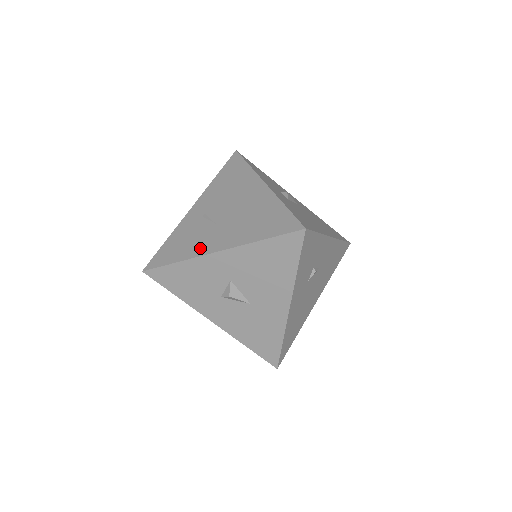
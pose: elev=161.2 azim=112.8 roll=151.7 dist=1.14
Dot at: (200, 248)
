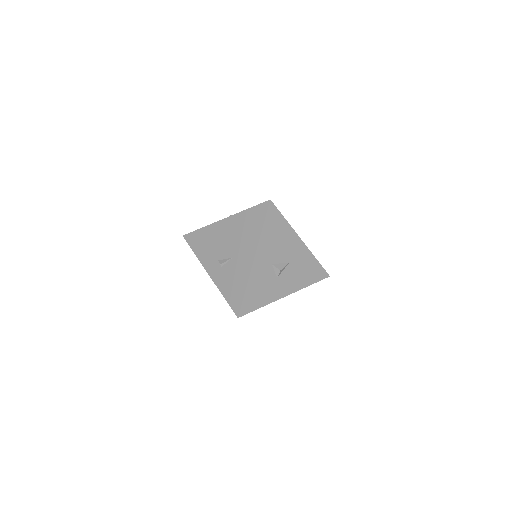
Dot at: (244, 271)
